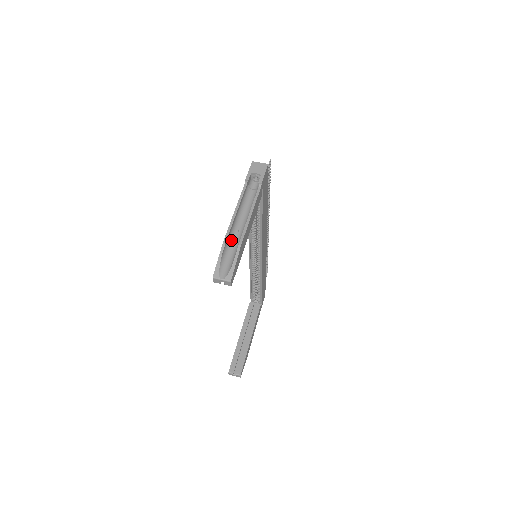
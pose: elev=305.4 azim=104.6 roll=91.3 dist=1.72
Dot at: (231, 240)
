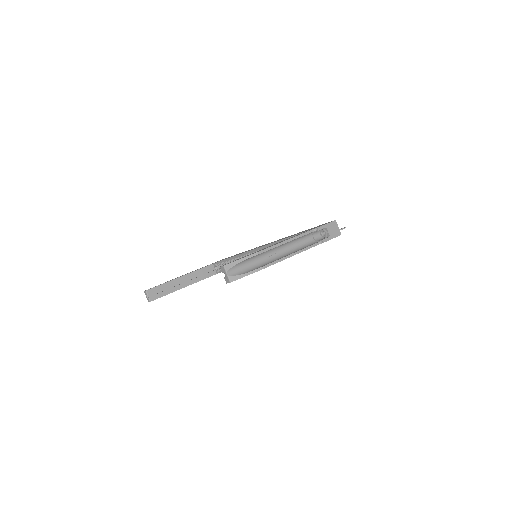
Dot at: (262, 255)
